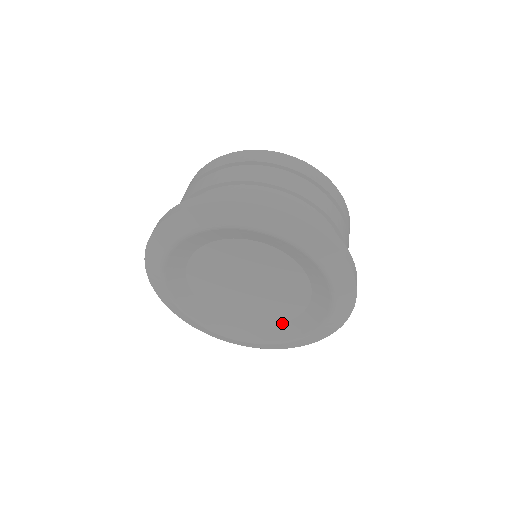
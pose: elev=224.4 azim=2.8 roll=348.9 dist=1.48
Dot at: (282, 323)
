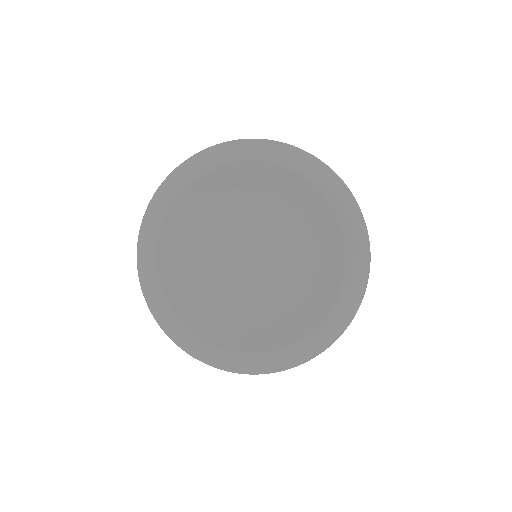
Dot at: (285, 319)
